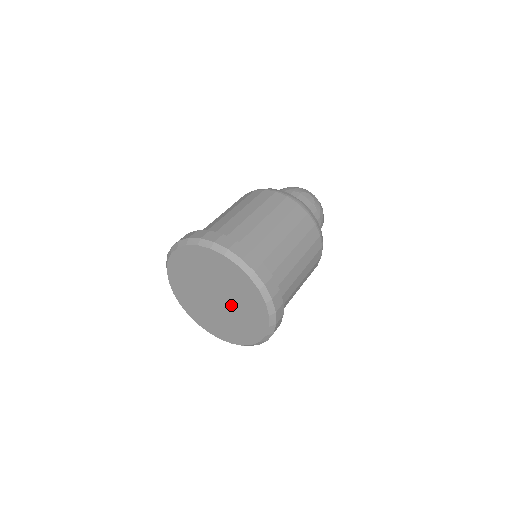
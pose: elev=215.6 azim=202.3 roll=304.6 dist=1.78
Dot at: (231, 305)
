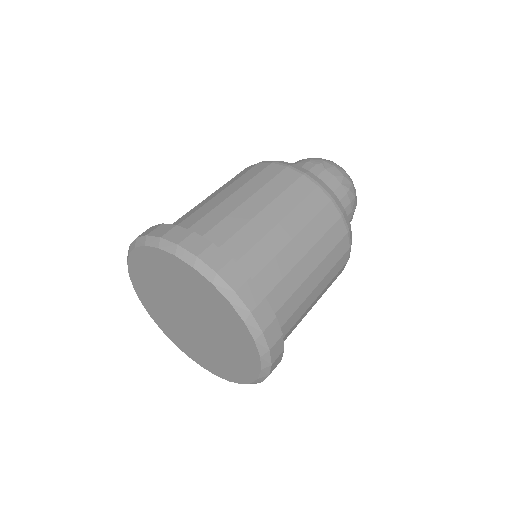
Dot at: (199, 313)
